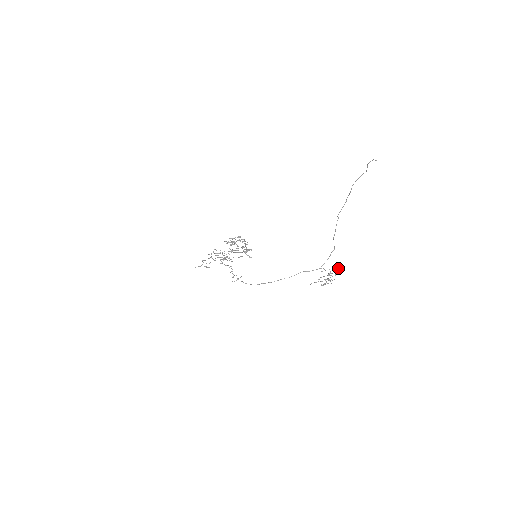
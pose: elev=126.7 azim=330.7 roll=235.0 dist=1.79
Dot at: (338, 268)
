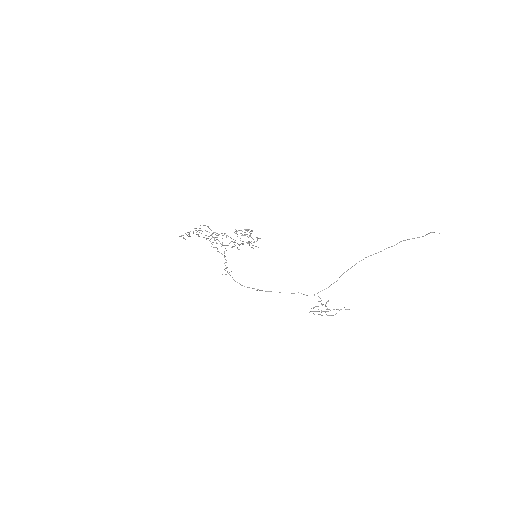
Dot at: occluded
